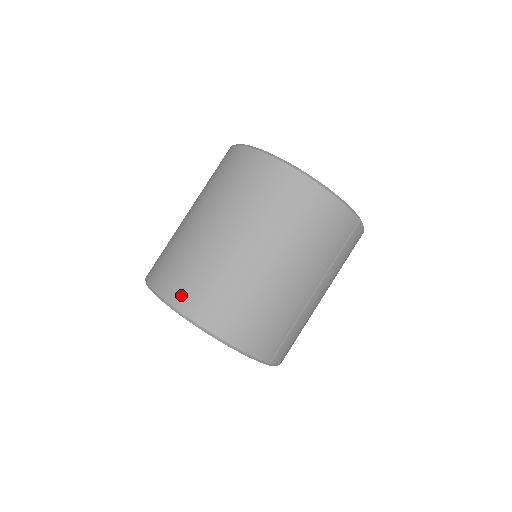
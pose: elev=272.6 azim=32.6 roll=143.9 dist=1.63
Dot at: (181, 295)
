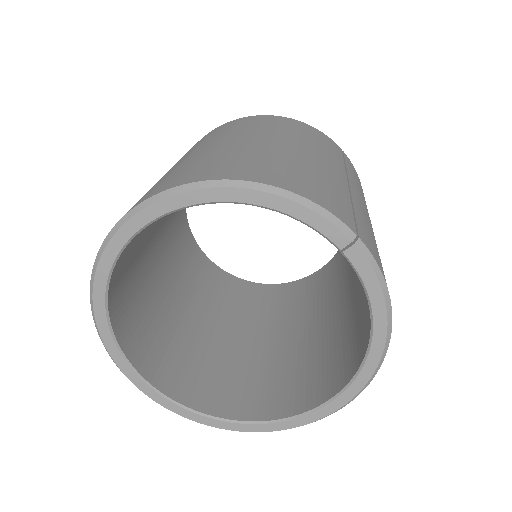
Dot at: (151, 193)
